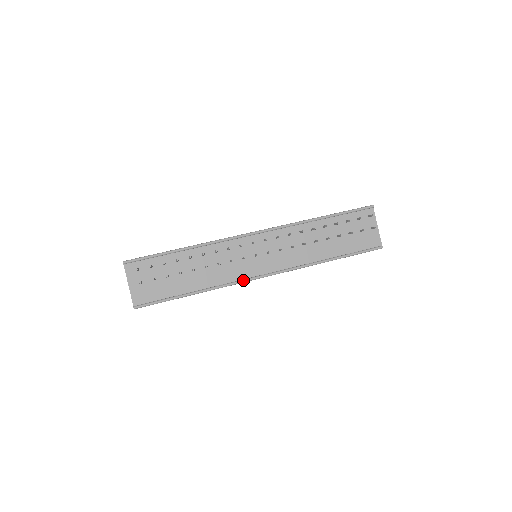
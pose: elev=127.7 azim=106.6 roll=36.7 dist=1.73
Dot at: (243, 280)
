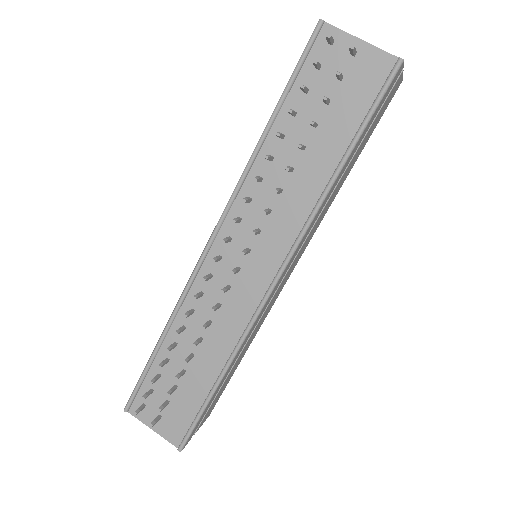
Dot at: (254, 315)
